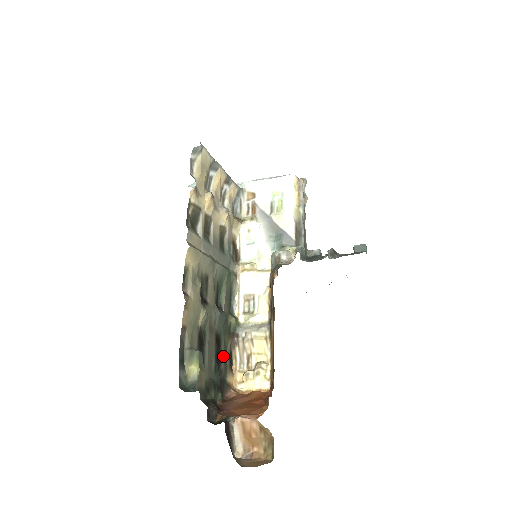
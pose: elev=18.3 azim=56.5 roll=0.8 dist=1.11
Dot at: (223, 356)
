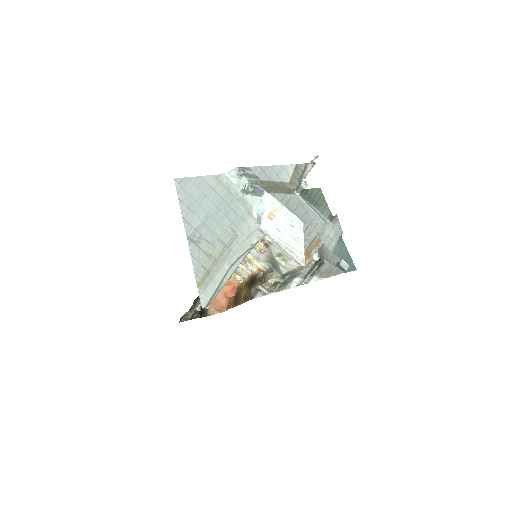
Dot at: occluded
